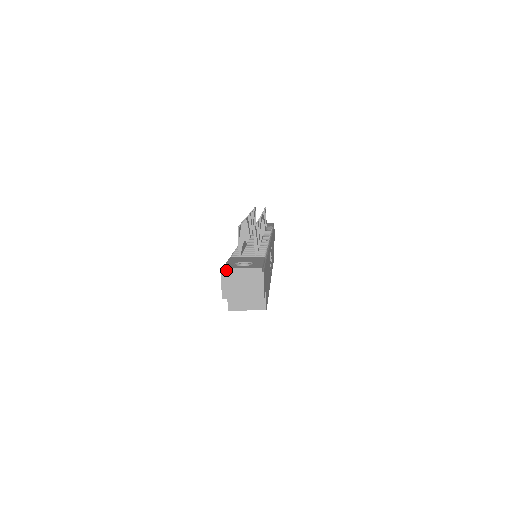
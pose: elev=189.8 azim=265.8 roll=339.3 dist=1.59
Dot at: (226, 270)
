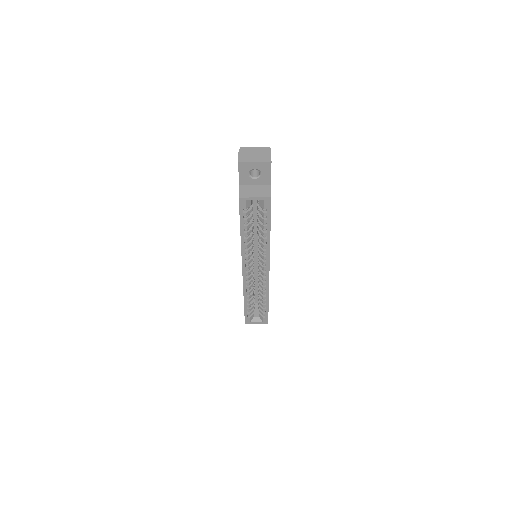
Dot at: (243, 148)
